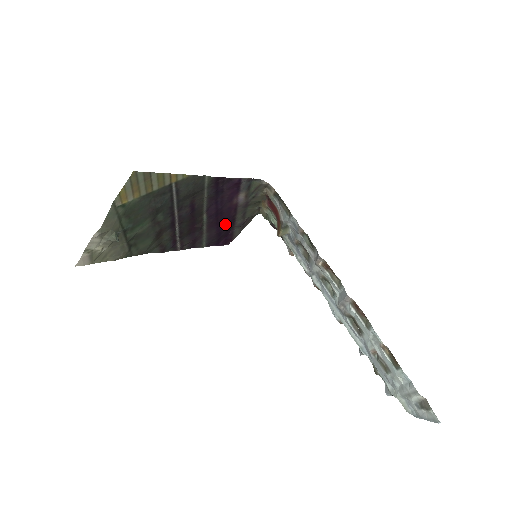
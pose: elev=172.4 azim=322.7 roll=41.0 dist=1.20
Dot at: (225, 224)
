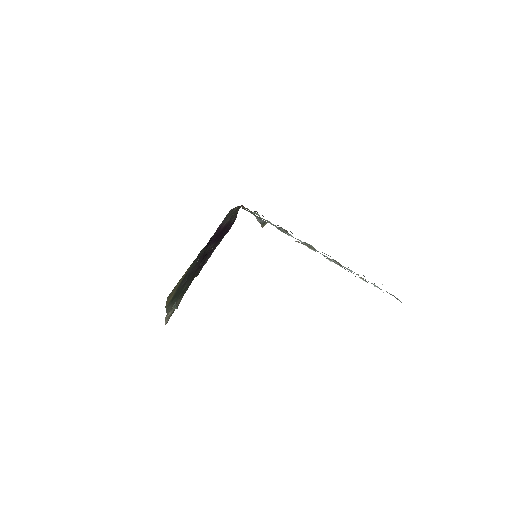
Dot at: (225, 230)
